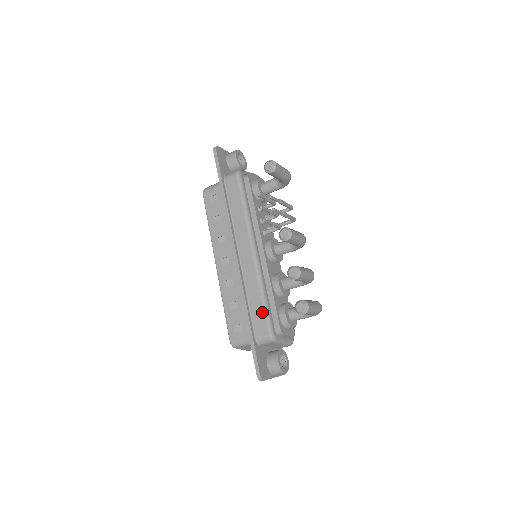
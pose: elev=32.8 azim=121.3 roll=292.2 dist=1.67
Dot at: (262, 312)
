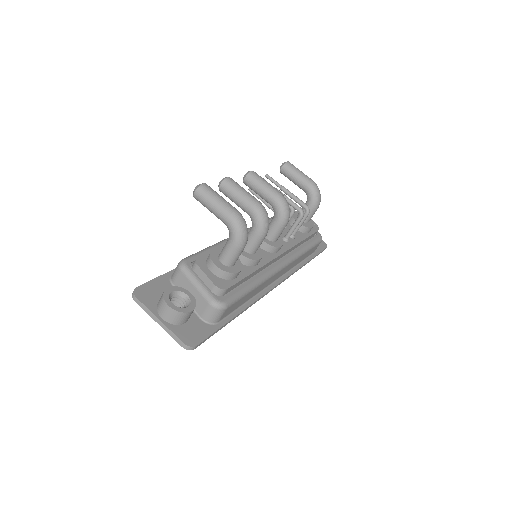
Dot at: occluded
